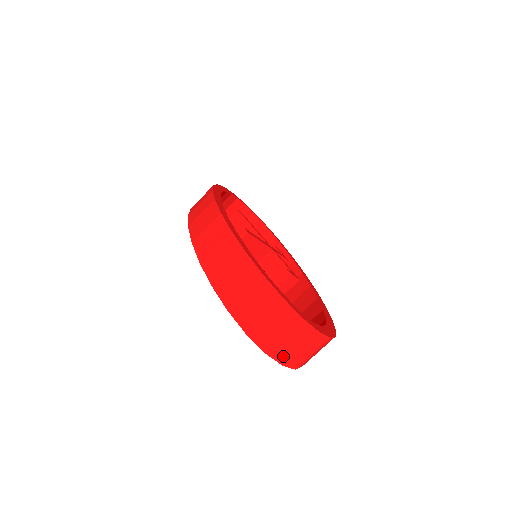
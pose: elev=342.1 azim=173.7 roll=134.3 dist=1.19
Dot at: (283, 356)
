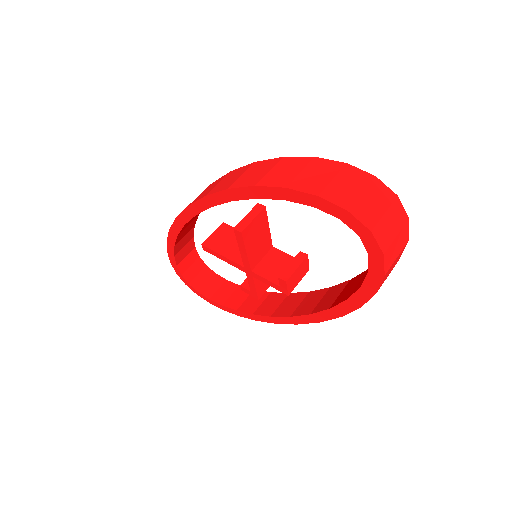
Dot at: (384, 240)
